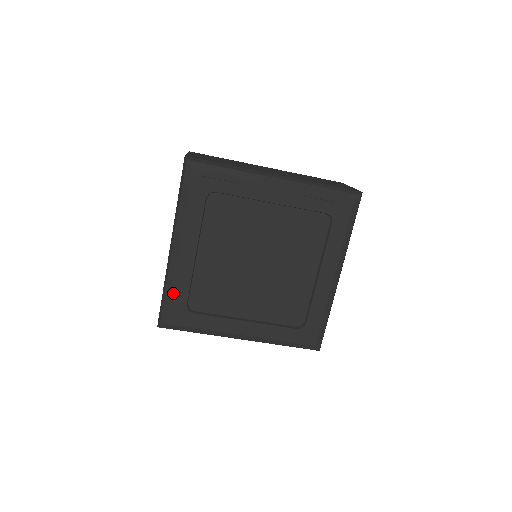
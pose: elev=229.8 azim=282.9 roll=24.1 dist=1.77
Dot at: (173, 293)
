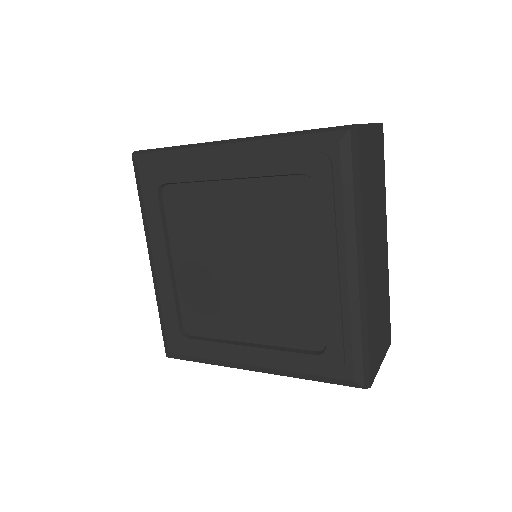
Dot at: (164, 315)
